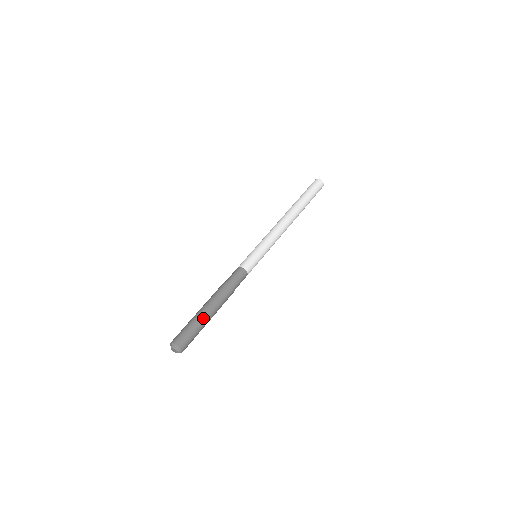
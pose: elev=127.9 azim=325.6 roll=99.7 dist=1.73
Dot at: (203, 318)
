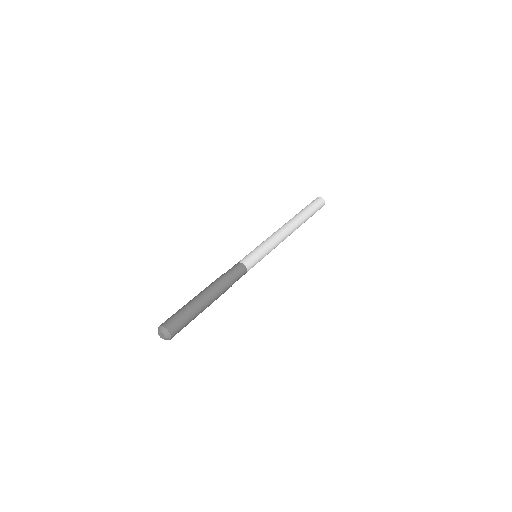
Dot at: (196, 304)
